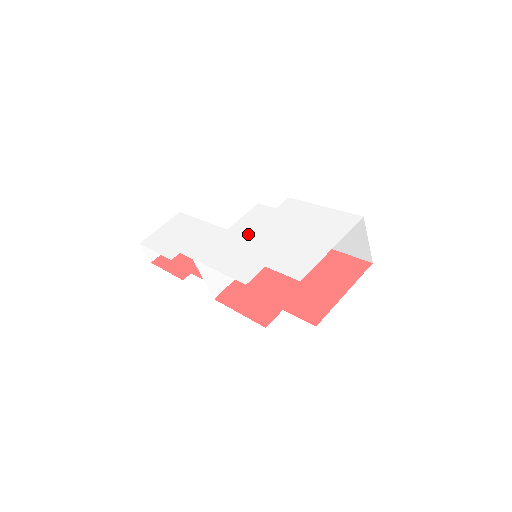
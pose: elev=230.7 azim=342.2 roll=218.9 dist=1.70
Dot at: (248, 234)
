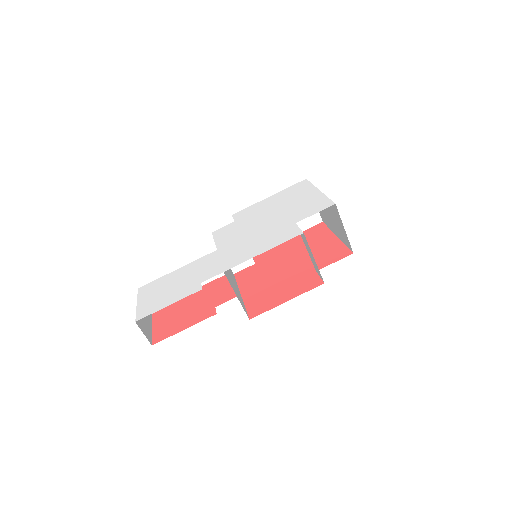
Dot at: (242, 235)
